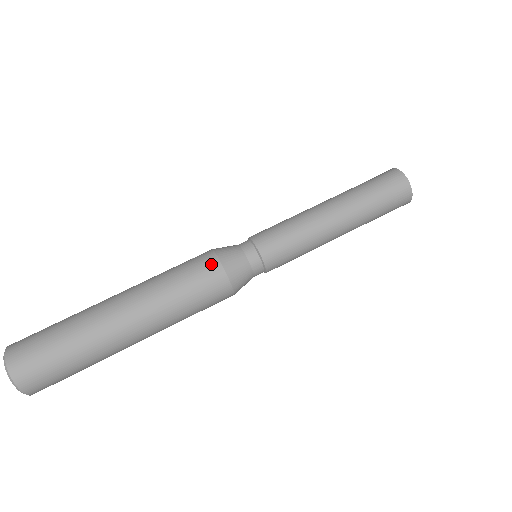
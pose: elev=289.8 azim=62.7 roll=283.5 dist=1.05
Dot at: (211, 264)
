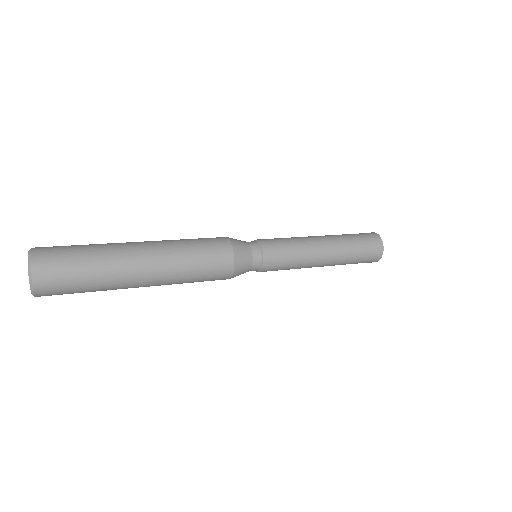
Dot at: (218, 237)
